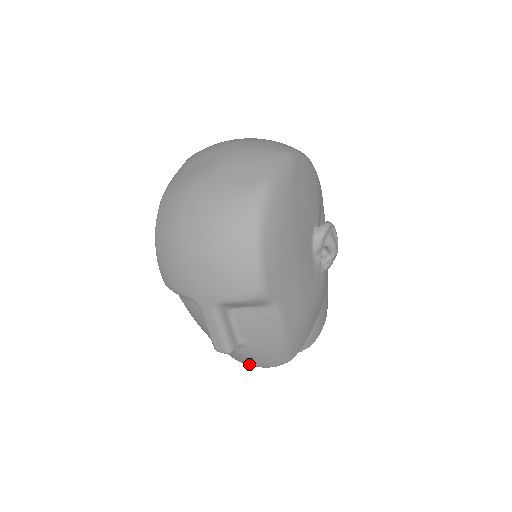
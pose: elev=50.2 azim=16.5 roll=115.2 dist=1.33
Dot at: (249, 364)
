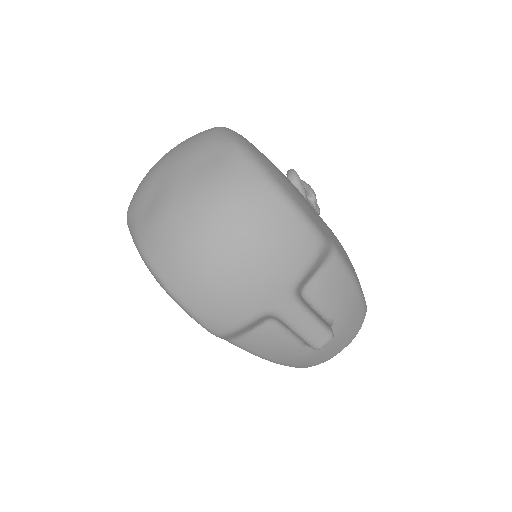
Dot at: (339, 351)
